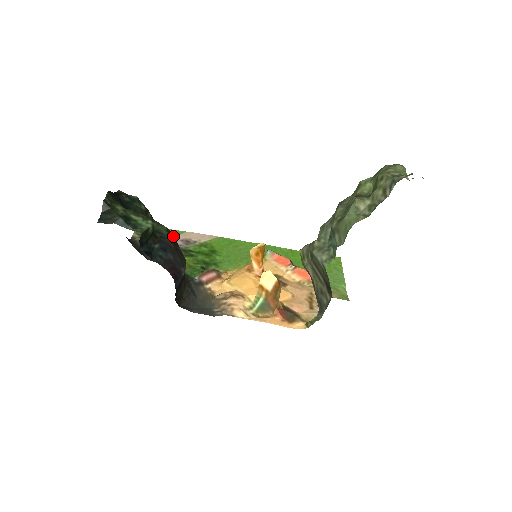
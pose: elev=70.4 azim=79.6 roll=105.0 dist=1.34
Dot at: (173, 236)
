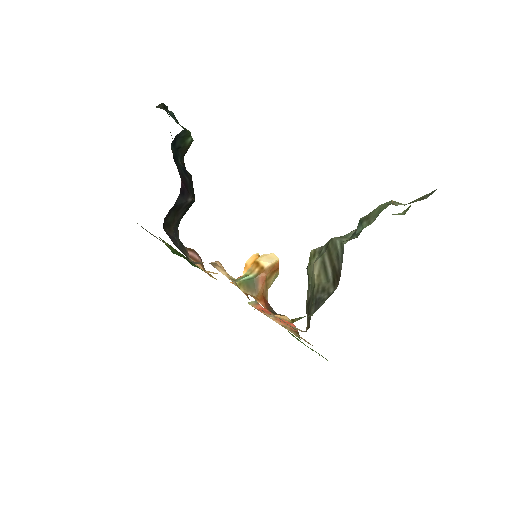
Dot at: occluded
